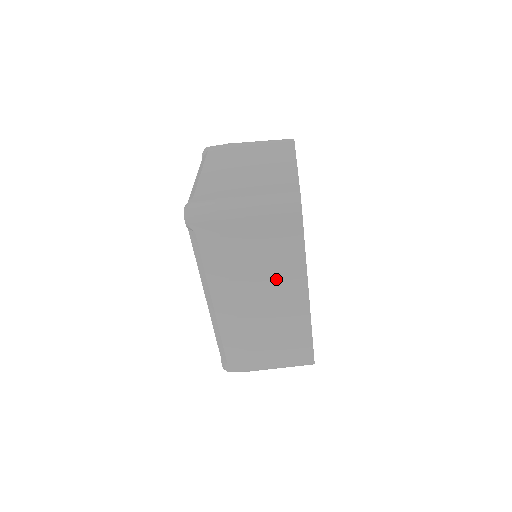
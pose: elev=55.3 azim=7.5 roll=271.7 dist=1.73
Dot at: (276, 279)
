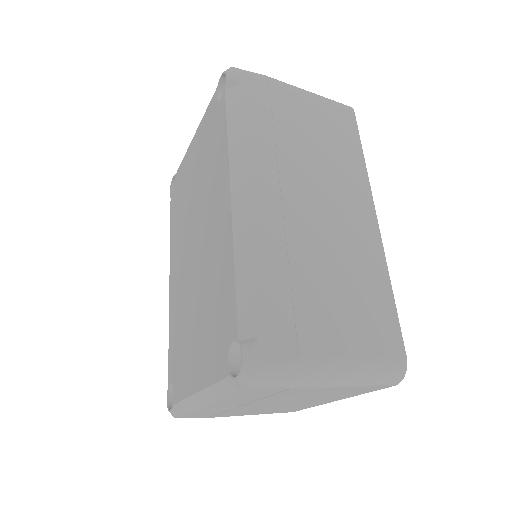
Dot at: (335, 178)
